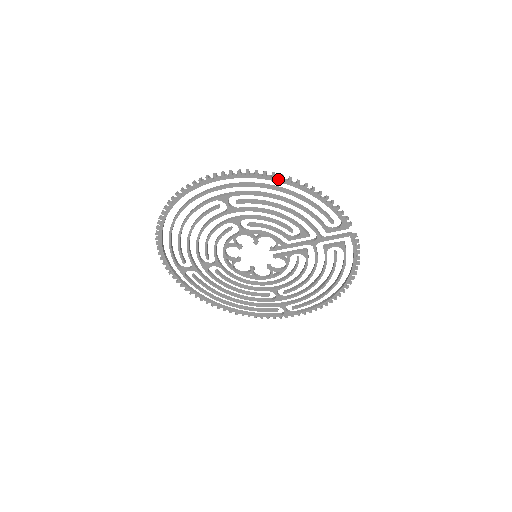
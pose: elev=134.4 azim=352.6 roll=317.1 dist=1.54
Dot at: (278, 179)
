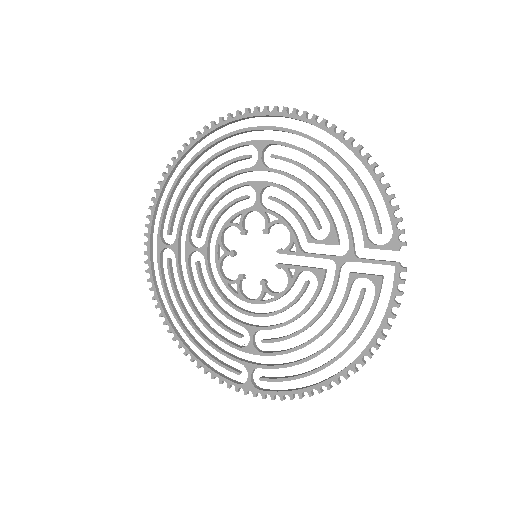
Dot at: (337, 133)
